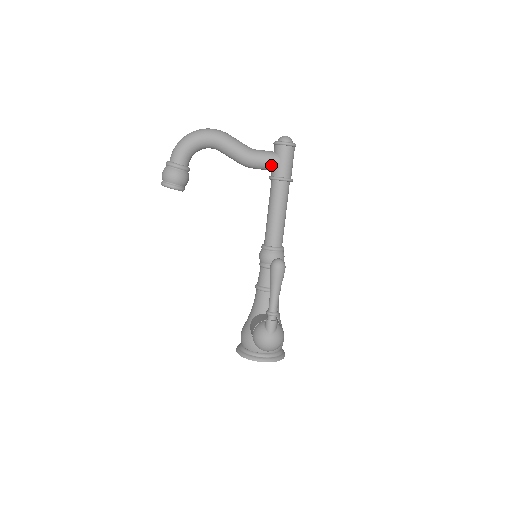
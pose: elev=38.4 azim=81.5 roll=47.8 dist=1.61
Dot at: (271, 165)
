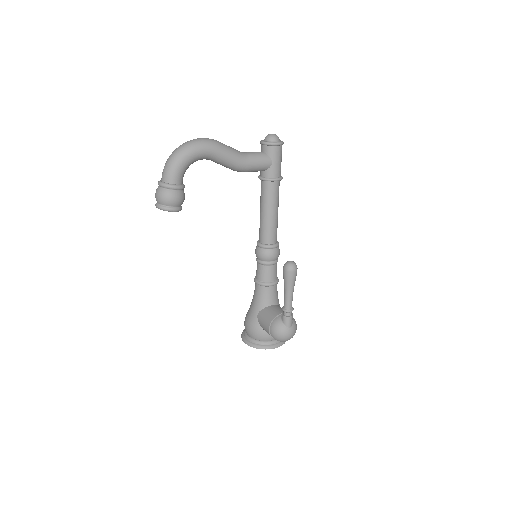
Dot at: (264, 167)
